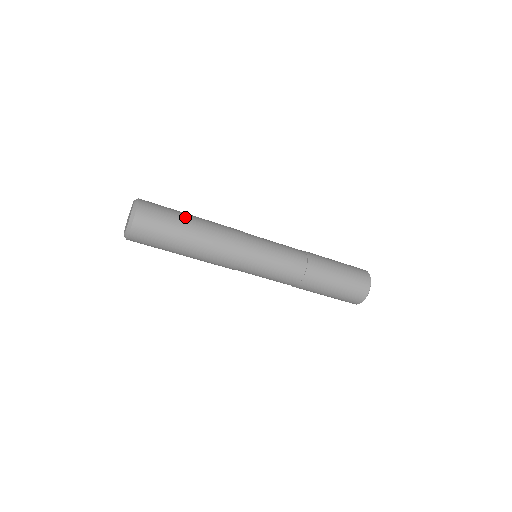
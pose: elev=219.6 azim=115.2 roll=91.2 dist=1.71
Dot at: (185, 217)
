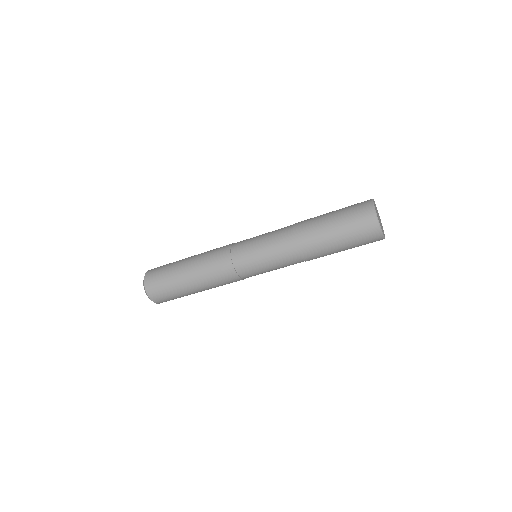
Dot at: (178, 270)
